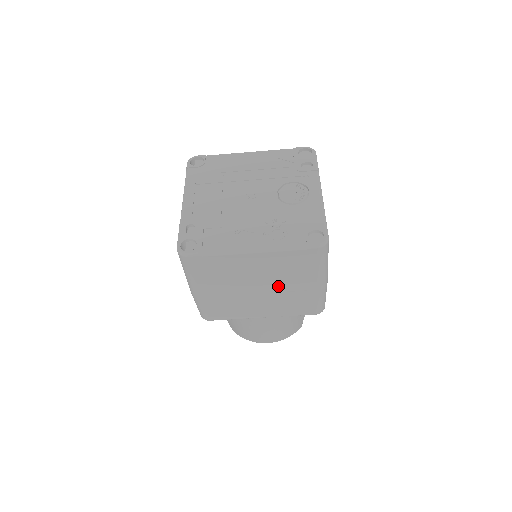
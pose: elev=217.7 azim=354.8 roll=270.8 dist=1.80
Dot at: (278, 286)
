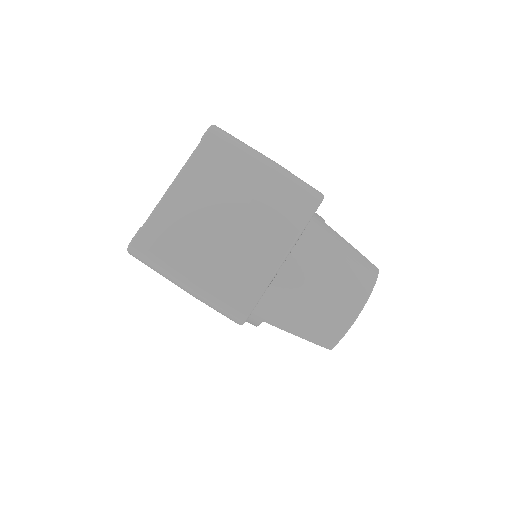
Dot at: (238, 200)
